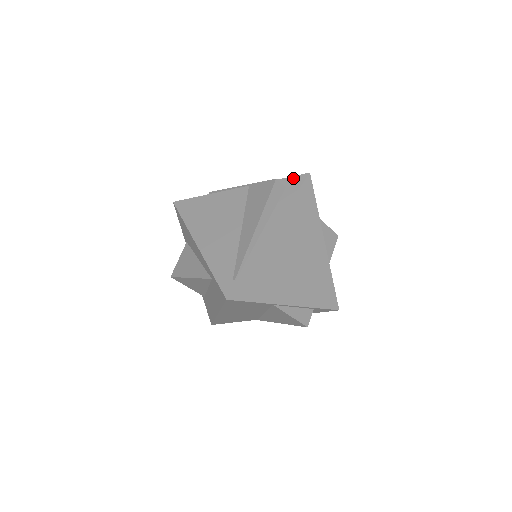
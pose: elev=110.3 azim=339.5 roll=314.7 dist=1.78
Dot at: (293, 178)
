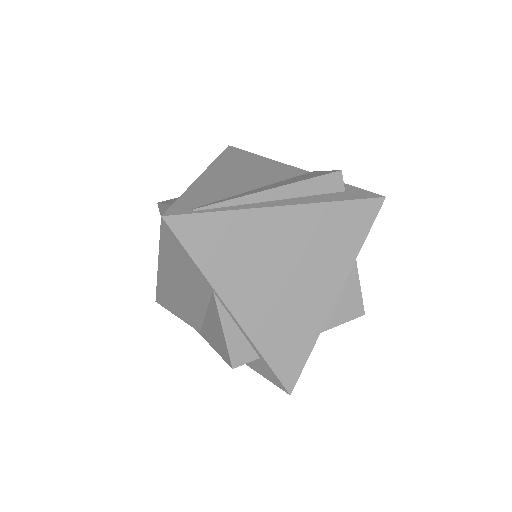
Dot at: (362, 190)
